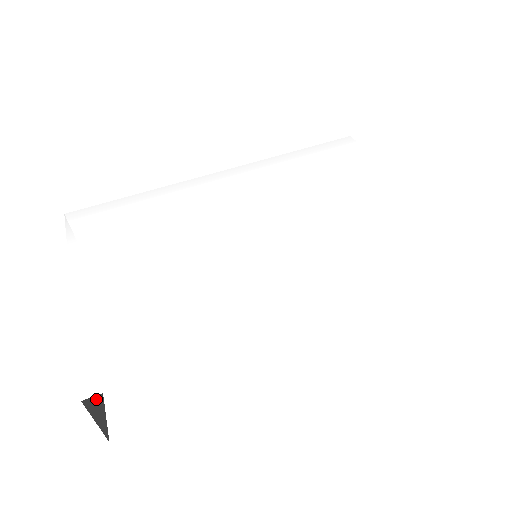
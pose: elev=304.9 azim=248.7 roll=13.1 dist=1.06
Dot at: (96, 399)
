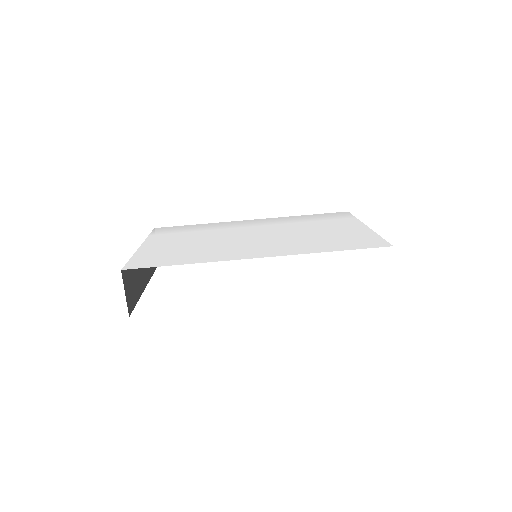
Dot at: (131, 293)
